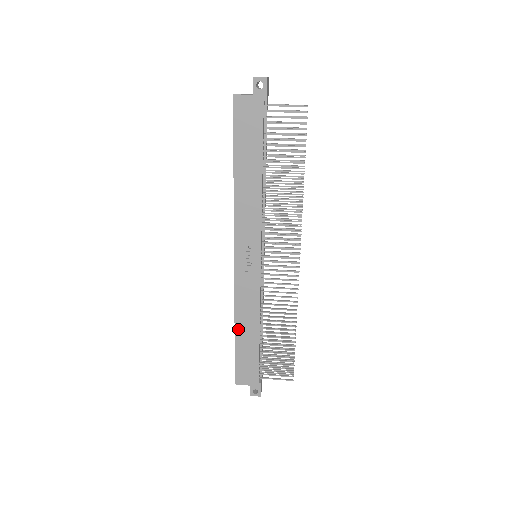
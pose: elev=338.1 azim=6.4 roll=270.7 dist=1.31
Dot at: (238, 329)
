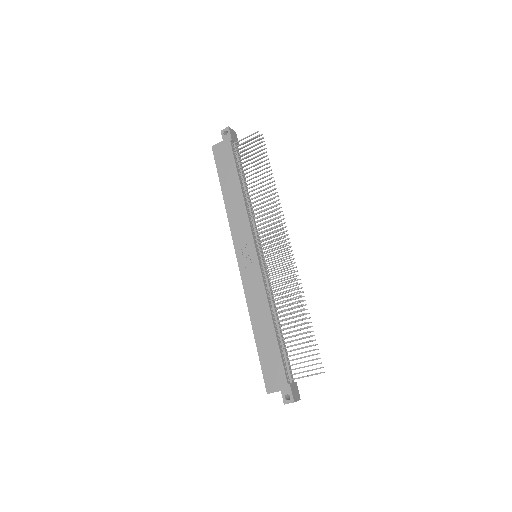
Dot at: (255, 328)
